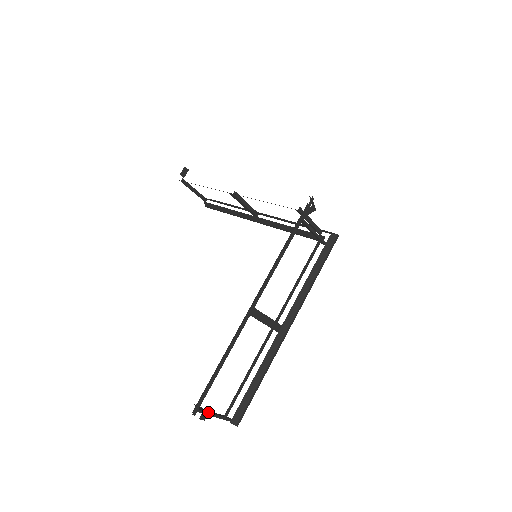
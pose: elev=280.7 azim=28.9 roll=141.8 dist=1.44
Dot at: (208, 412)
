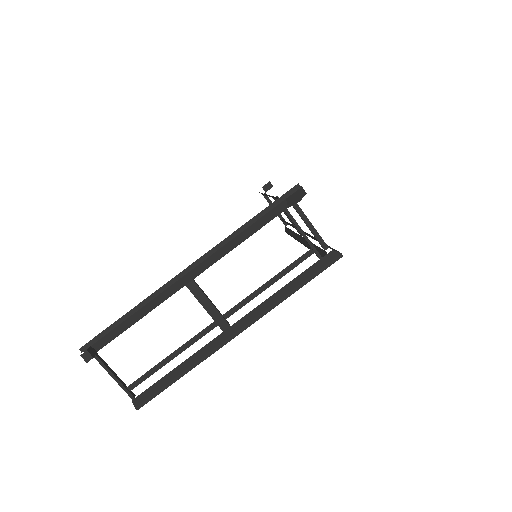
Dot at: (107, 367)
